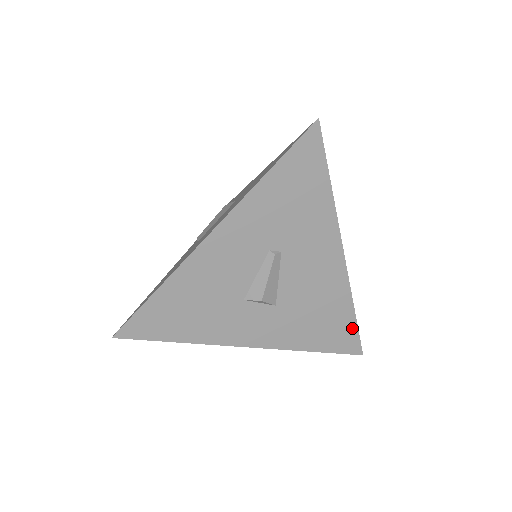
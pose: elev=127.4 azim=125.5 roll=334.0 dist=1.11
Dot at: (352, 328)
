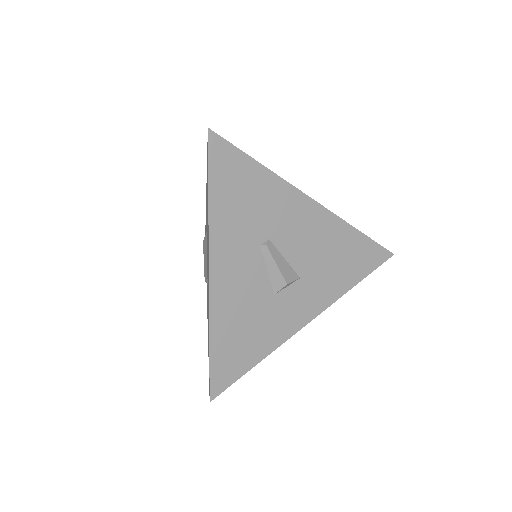
Dot at: (368, 244)
